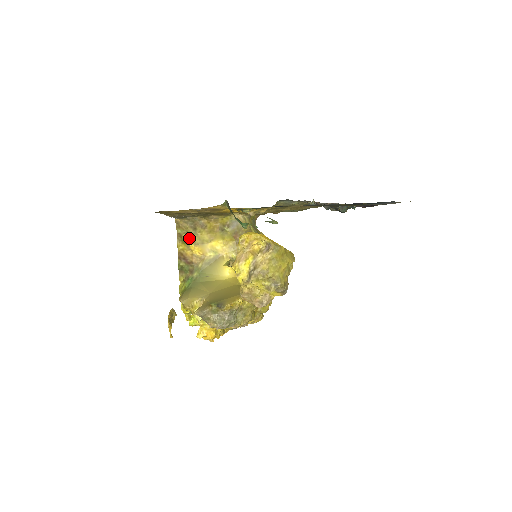
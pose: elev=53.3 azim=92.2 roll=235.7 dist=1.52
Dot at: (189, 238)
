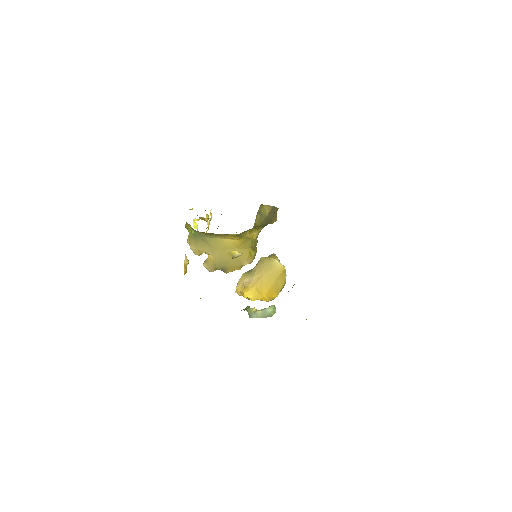
Dot at: occluded
